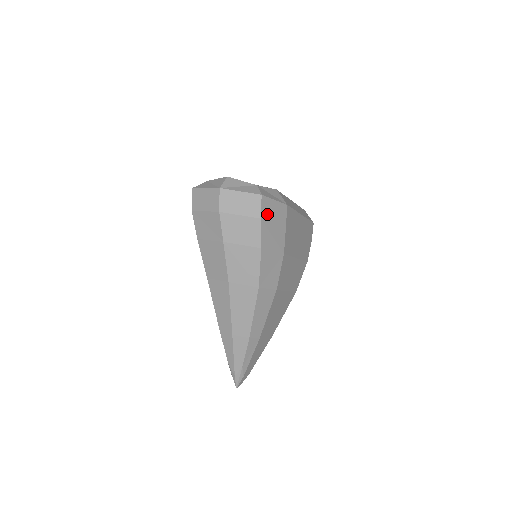
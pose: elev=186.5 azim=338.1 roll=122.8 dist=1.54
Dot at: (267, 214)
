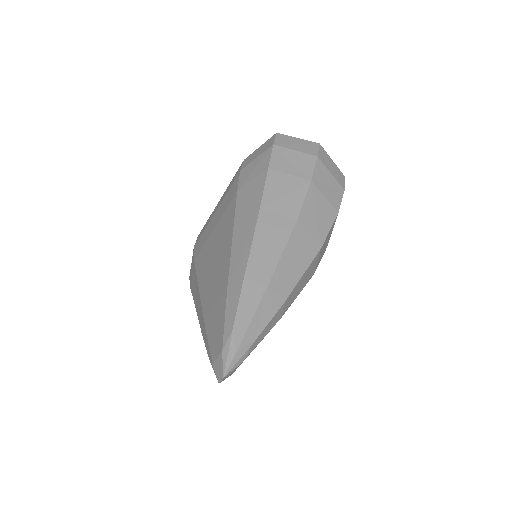
Dot at: occluded
